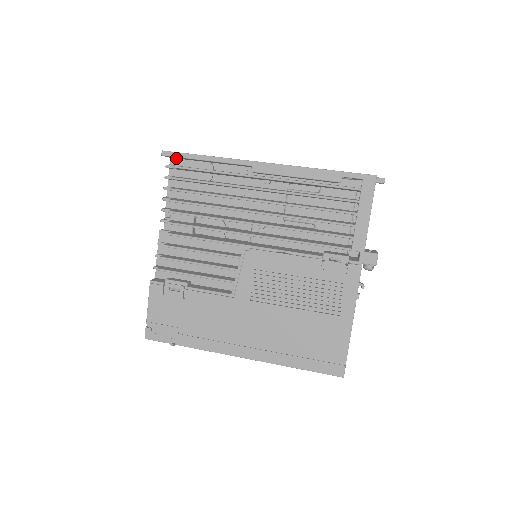
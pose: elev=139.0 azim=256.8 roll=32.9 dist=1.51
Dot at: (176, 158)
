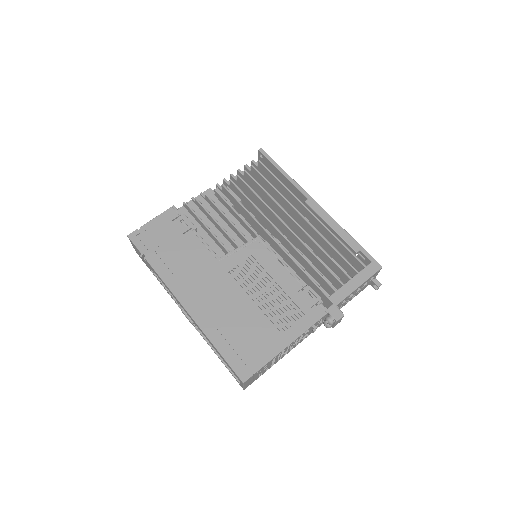
Dot at: occluded
